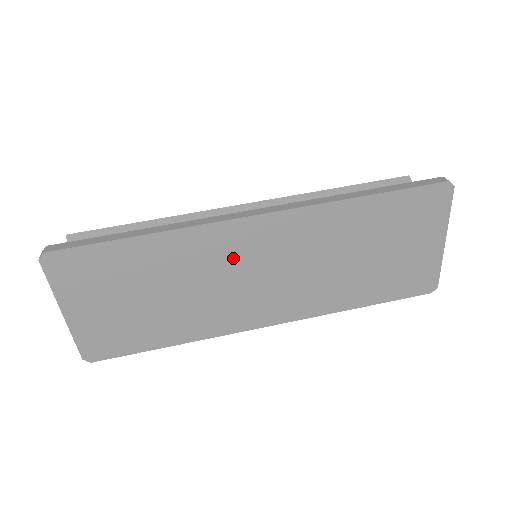
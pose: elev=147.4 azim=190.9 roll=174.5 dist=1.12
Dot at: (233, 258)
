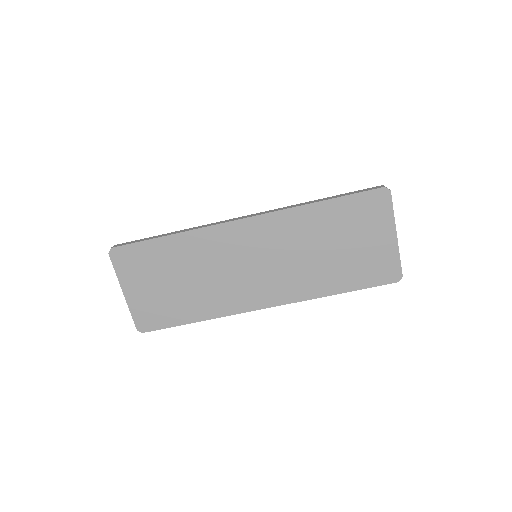
Dot at: (231, 251)
